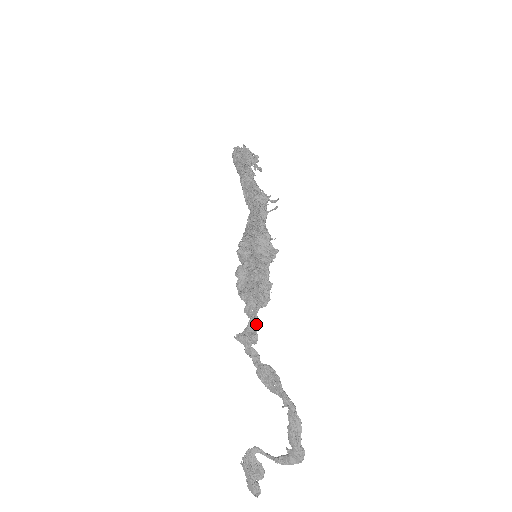
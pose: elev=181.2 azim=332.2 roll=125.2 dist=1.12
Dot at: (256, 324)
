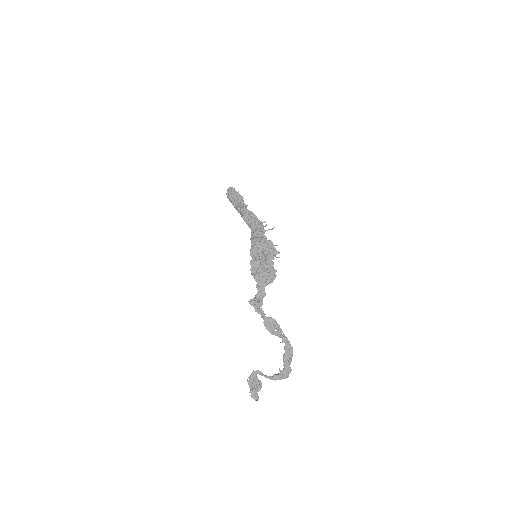
Dot at: (263, 294)
